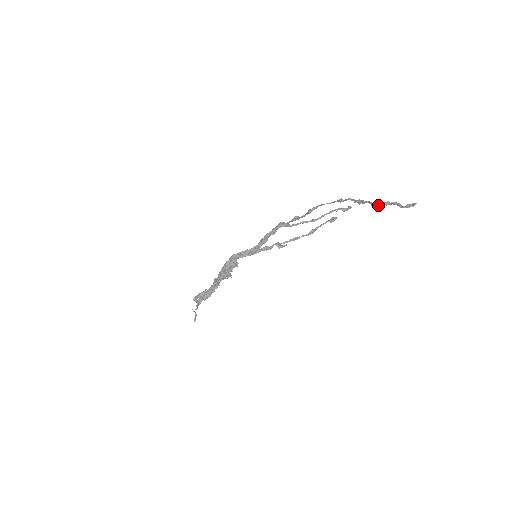
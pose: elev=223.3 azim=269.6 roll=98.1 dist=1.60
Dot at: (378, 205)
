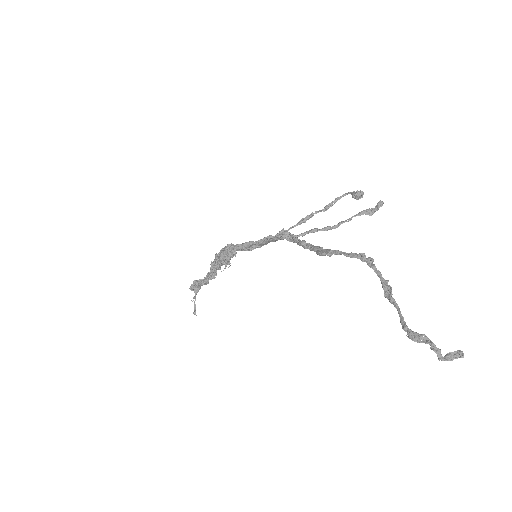
Dot at: (409, 337)
